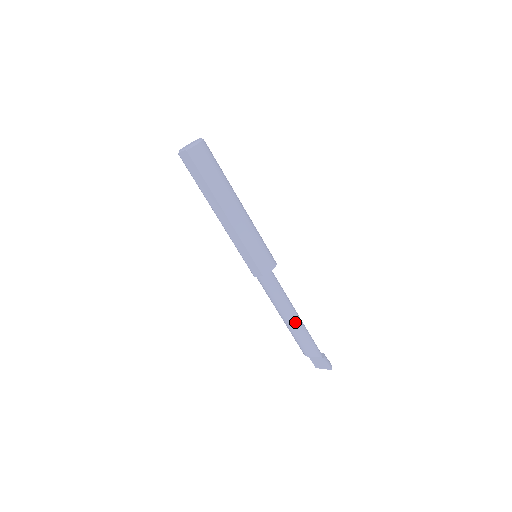
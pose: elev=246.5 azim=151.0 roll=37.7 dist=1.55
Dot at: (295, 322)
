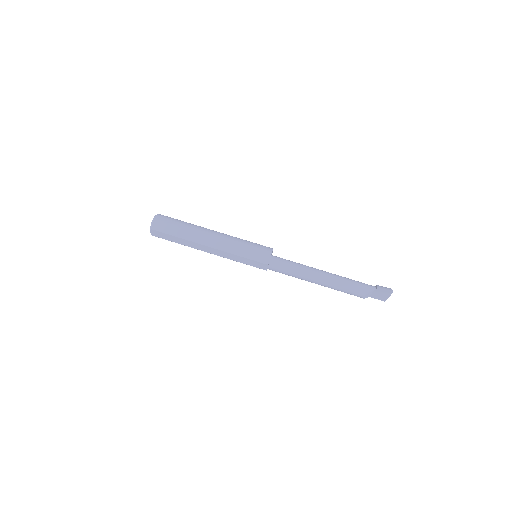
Dot at: (326, 279)
